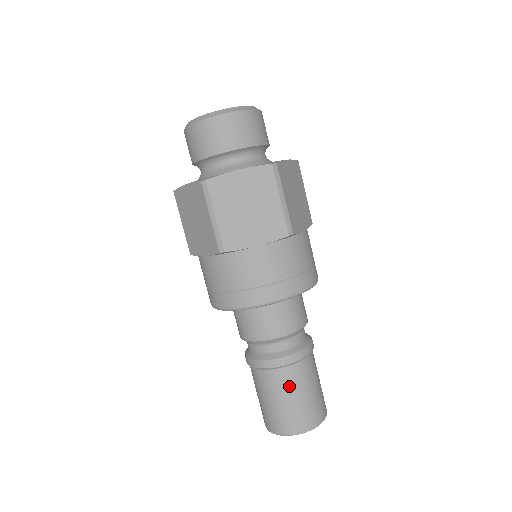
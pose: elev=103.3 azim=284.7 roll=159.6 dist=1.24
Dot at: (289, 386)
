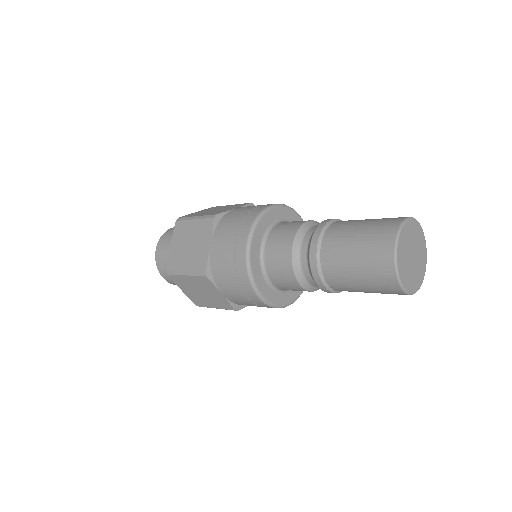
Dot at: (352, 222)
